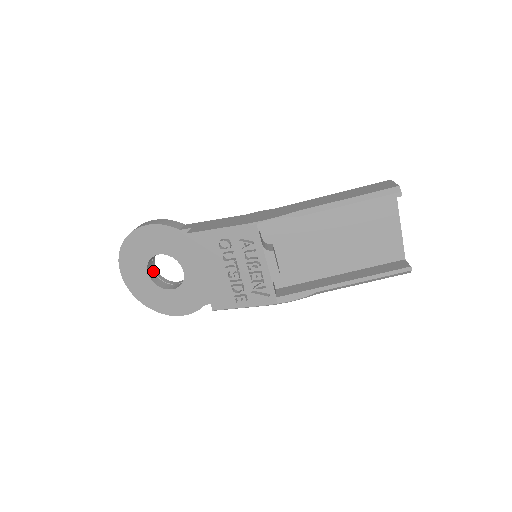
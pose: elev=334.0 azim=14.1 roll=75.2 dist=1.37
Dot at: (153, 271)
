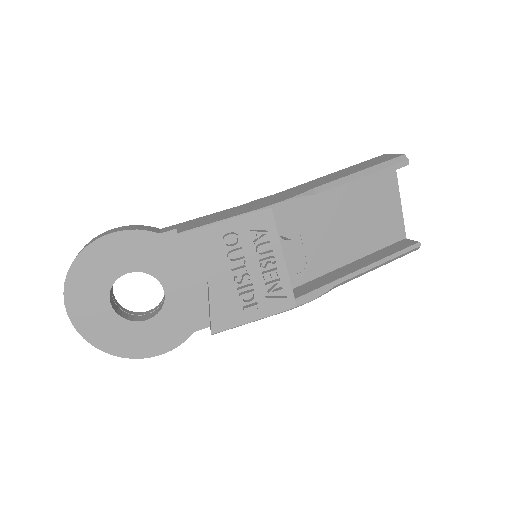
Dot at: (113, 301)
